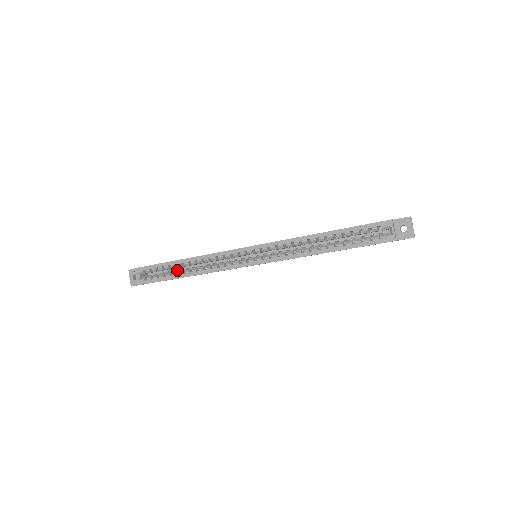
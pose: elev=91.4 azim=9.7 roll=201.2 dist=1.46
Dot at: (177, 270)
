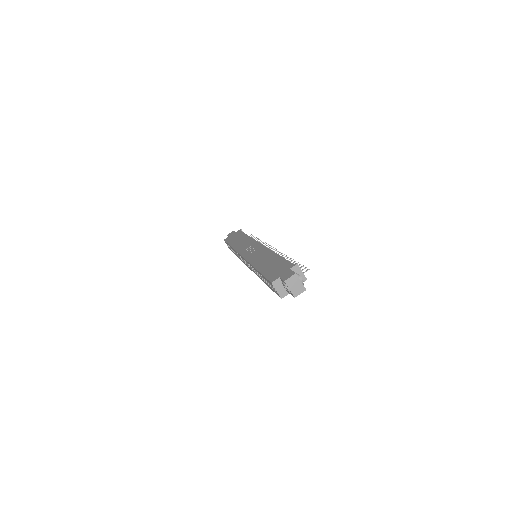
Dot at: occluded
